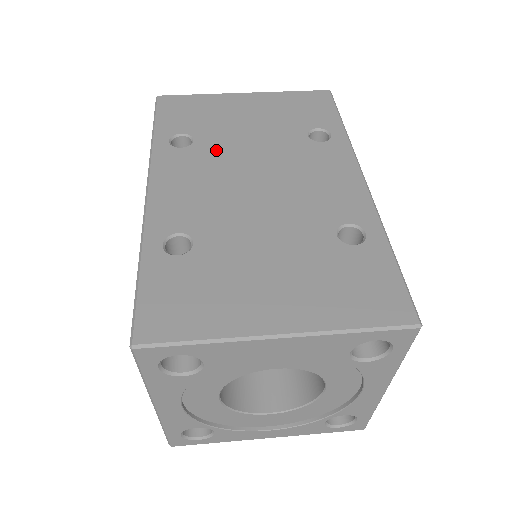
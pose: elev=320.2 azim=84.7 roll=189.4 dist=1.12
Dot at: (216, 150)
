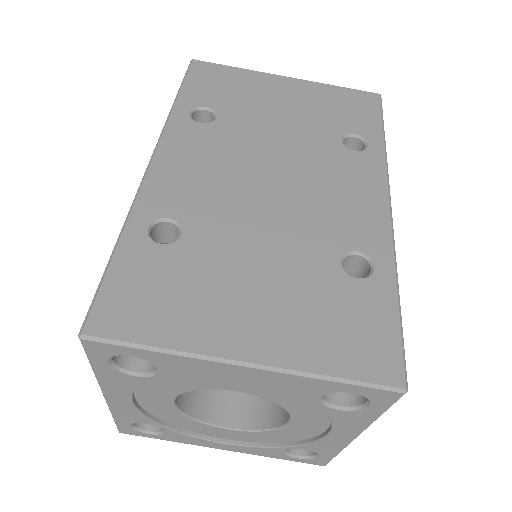
Dot at: (237, 134)
